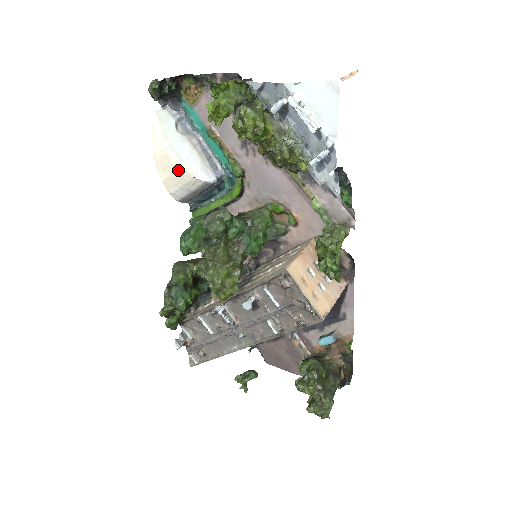
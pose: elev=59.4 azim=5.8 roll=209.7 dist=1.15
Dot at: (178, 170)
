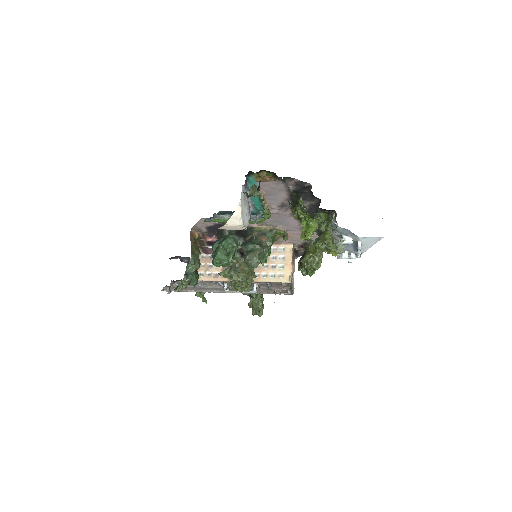
Dot at: occluded
